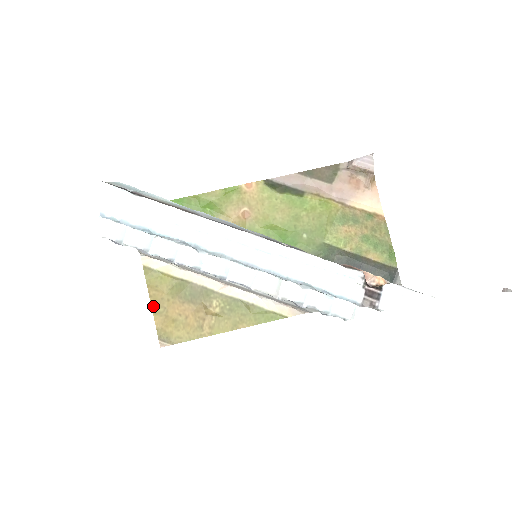
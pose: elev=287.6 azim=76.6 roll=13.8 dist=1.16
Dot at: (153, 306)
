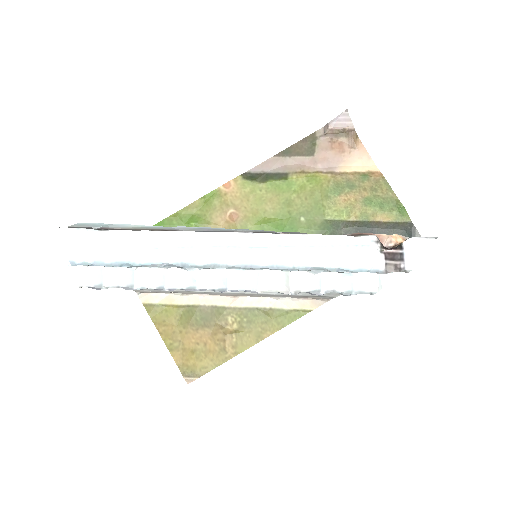
Dot at: (167, 343)
